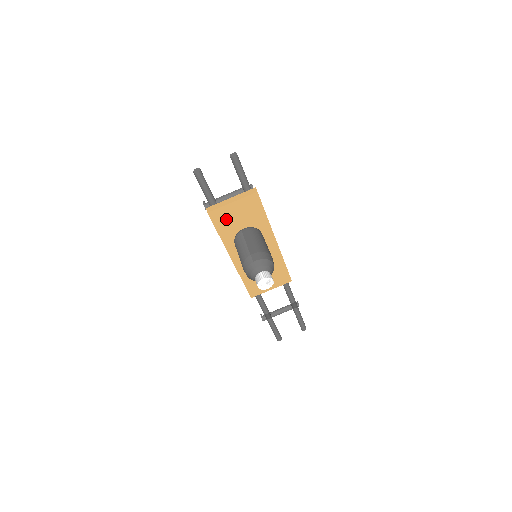
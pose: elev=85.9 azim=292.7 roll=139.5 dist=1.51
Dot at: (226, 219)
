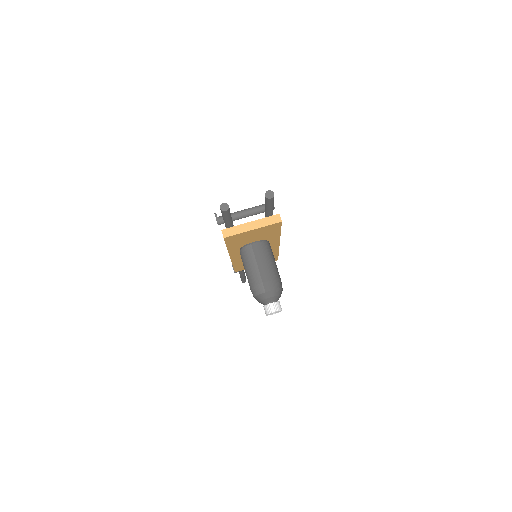
Dot at: (240, 239)
